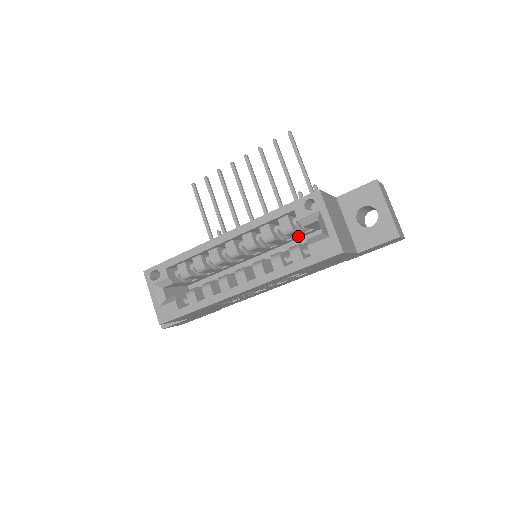
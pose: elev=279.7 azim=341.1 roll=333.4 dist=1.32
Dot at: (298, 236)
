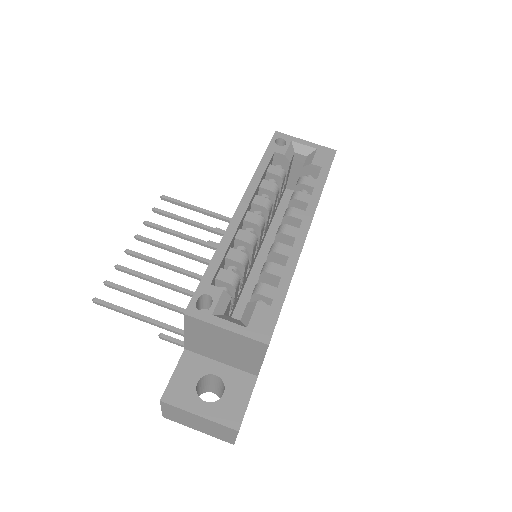
Dot at: (277, 203)
